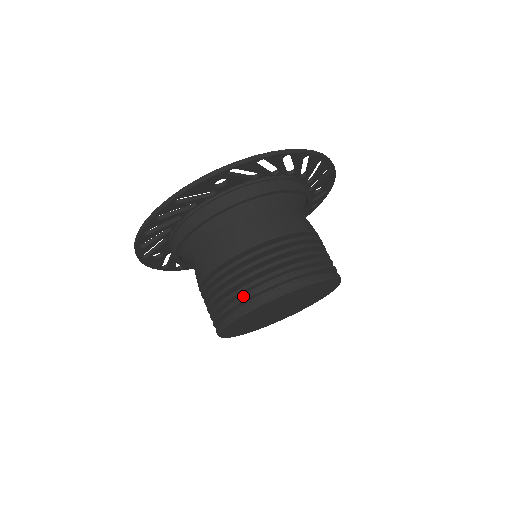
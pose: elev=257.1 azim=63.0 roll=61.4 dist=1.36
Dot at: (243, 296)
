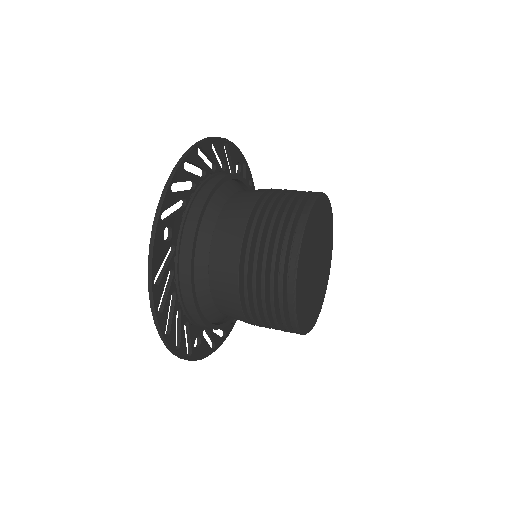
Dot at: occluded
